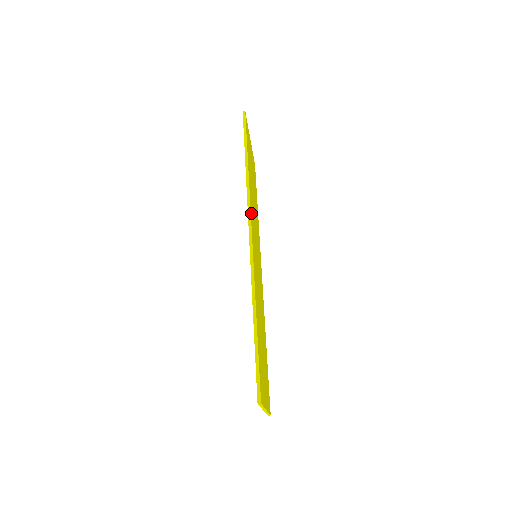
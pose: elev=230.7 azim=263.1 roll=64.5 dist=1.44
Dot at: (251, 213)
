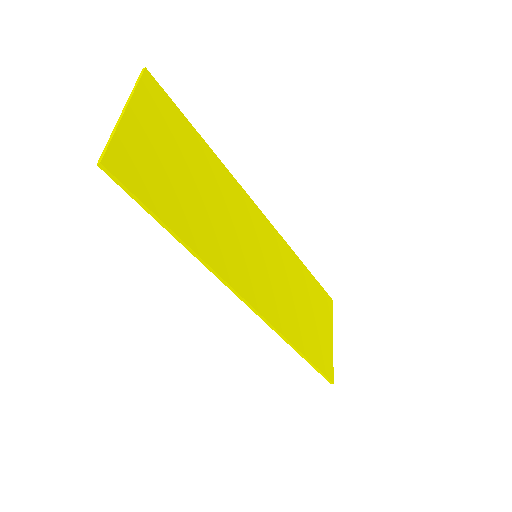
Dot at: (232, 279)
